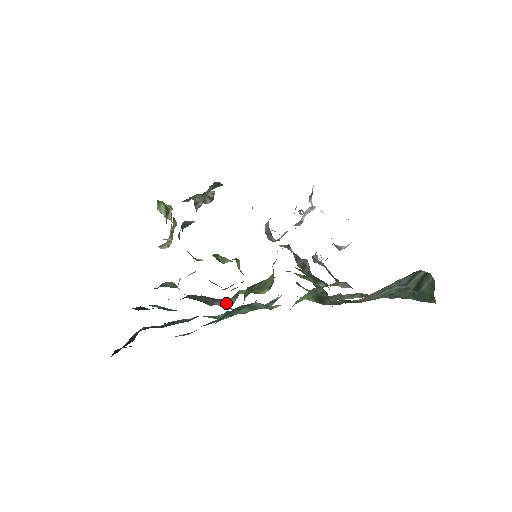
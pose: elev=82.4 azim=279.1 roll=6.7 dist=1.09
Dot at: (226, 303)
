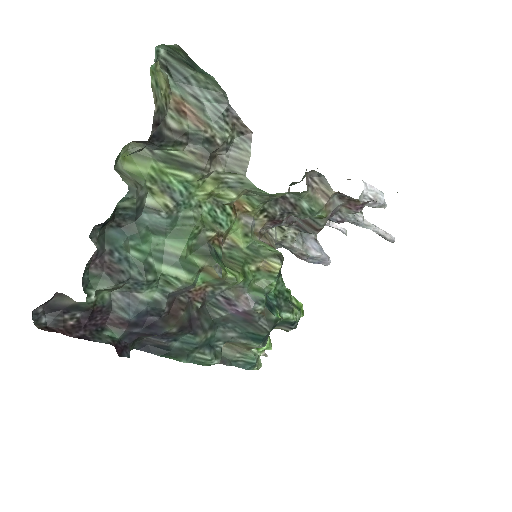
Dot at: (250, 301)
